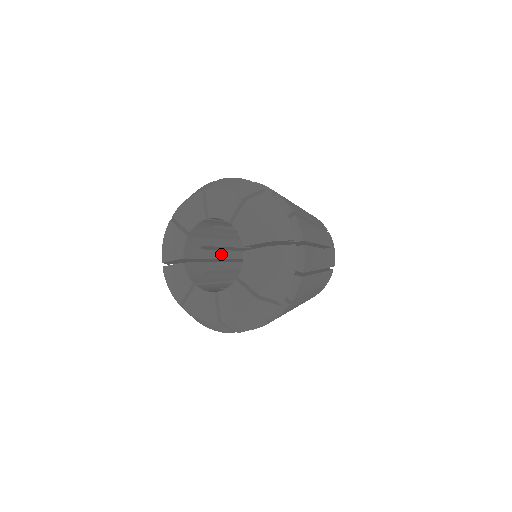
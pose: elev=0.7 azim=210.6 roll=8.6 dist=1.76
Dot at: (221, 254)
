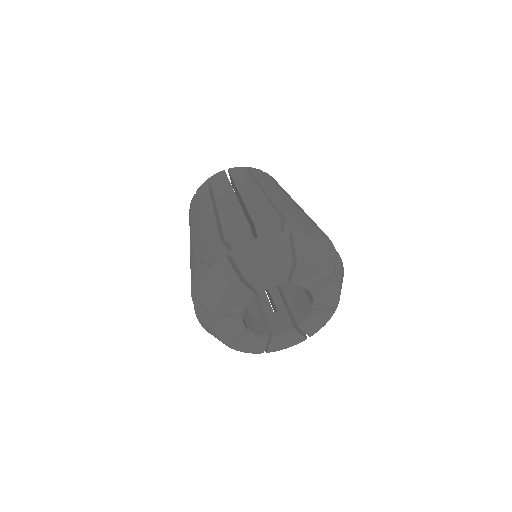
Dot at: occluded
